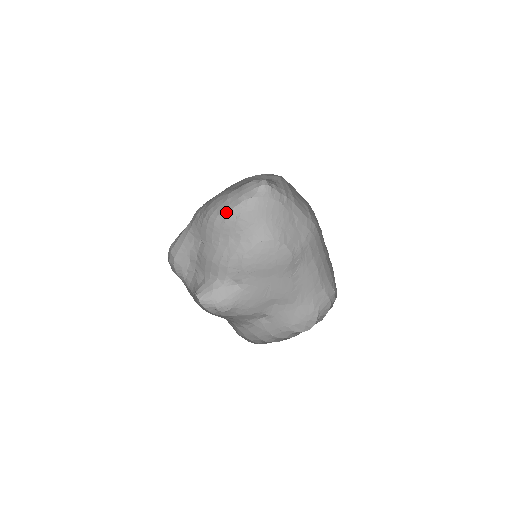
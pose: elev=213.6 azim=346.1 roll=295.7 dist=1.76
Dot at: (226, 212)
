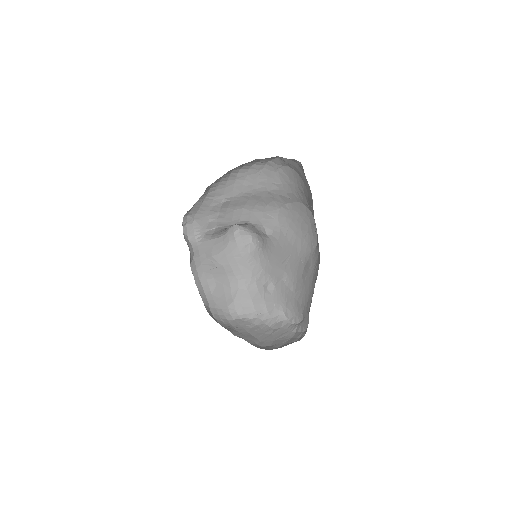
Dot at: (263, 162)
